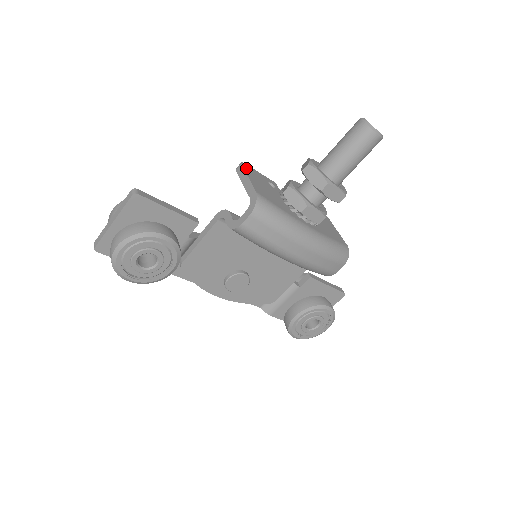
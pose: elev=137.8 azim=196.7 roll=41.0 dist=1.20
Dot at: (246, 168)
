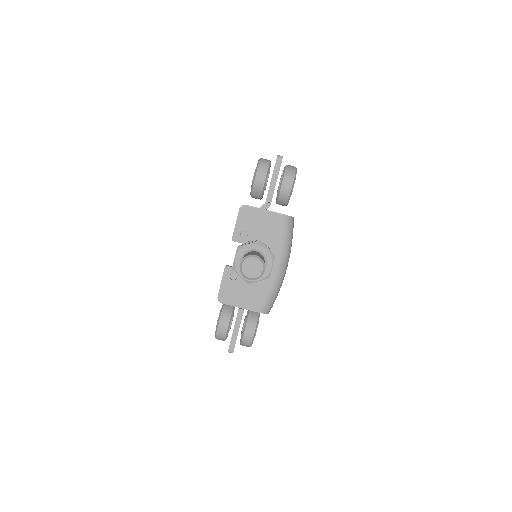
Dot at: (225, 301)
